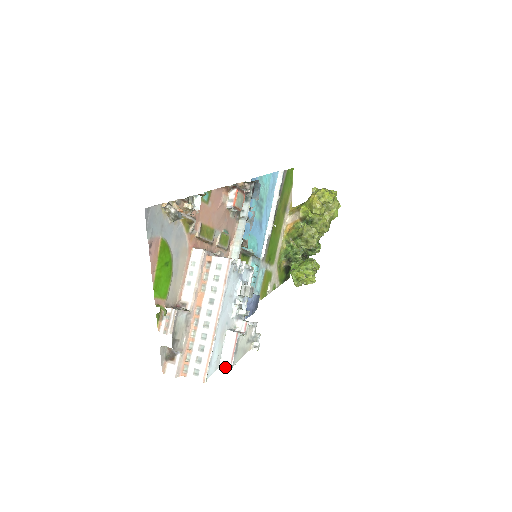
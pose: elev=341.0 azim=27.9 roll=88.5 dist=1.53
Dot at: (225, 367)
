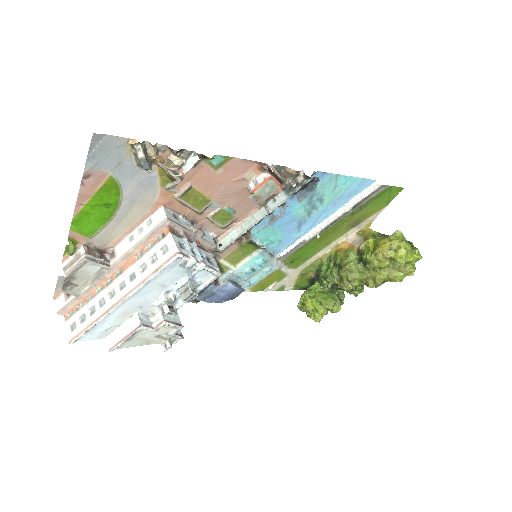
Dot at: (108, 343)
